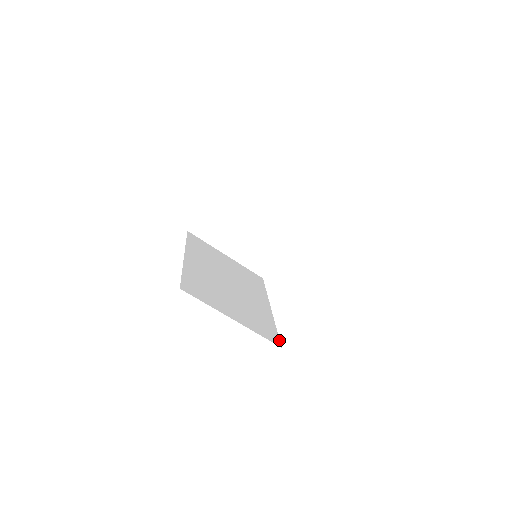
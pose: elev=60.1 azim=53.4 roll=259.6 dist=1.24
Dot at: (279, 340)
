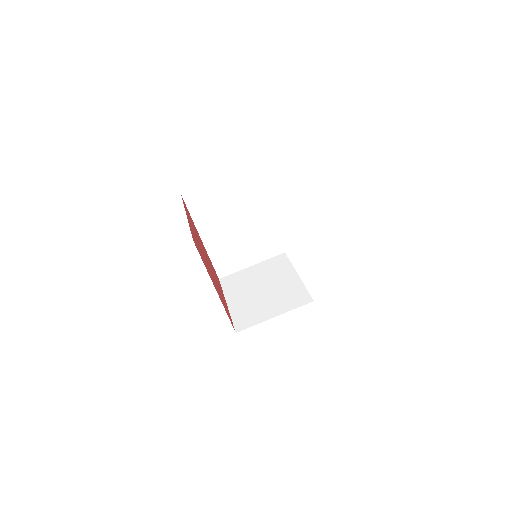
Dot at: occluded
